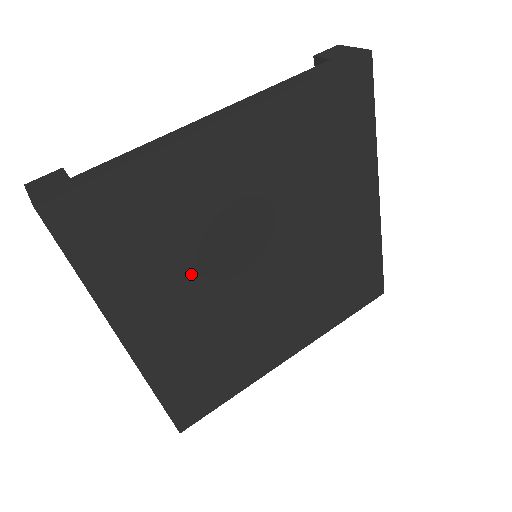
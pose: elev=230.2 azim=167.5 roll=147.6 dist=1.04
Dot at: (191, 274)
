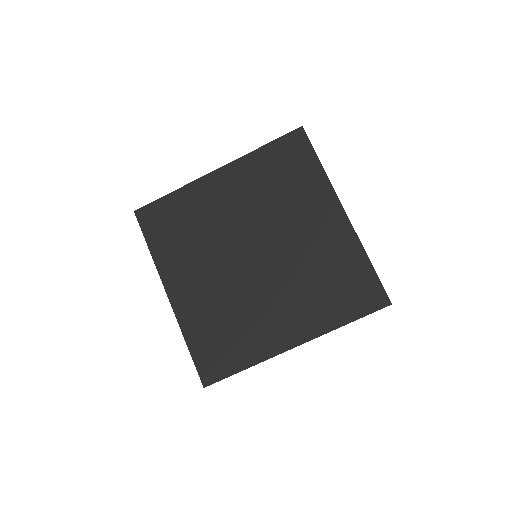
Dot at: (204, 254)
